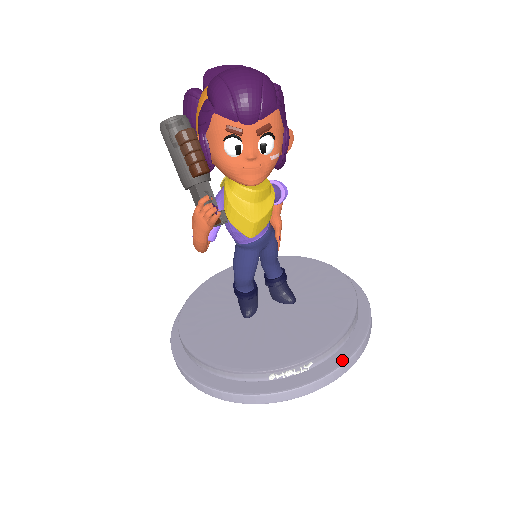
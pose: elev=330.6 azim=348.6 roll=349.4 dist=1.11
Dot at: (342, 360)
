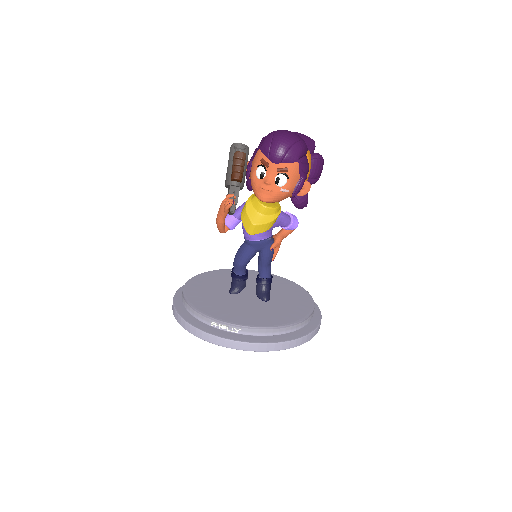
Dot at: (262, 341)
